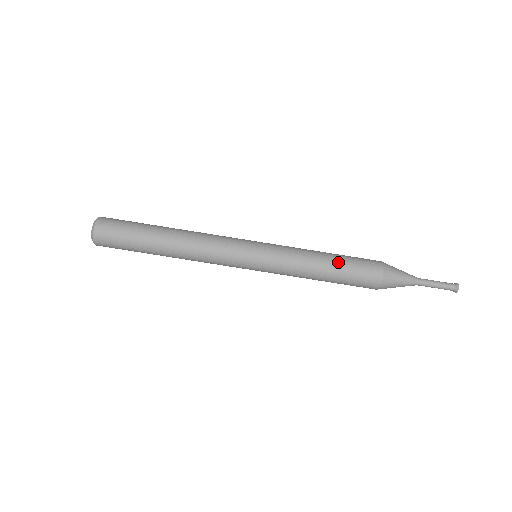
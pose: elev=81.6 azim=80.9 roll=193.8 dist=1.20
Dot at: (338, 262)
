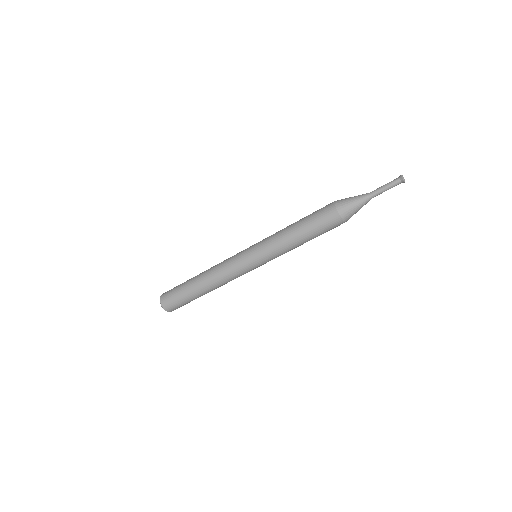
Dot at: (311, 238)
